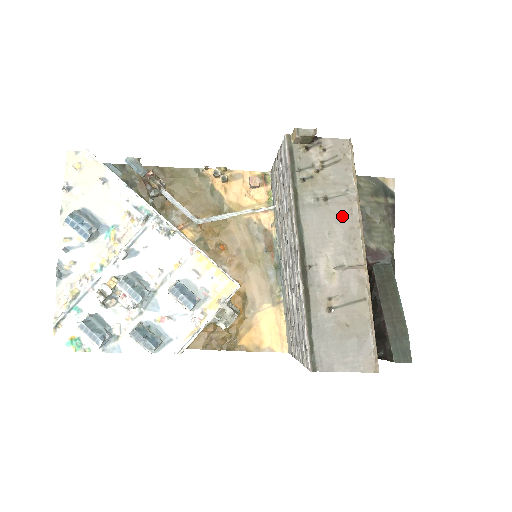
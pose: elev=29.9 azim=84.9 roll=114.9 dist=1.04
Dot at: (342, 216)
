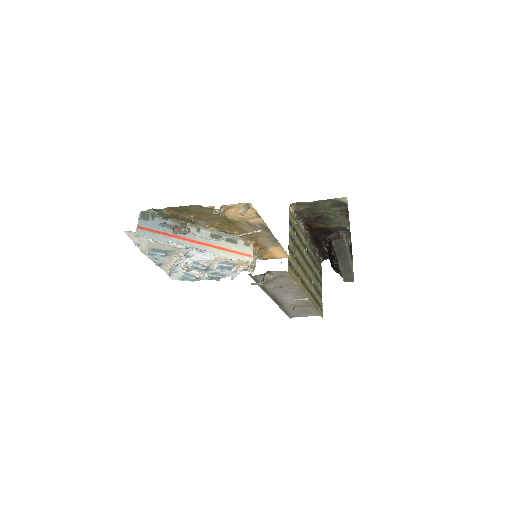
Dot at: (291, 289)
